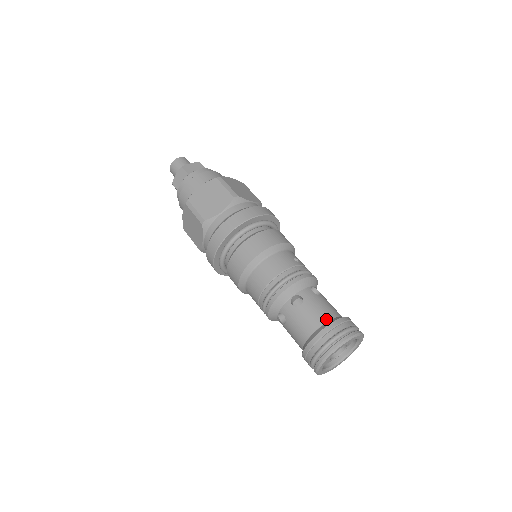
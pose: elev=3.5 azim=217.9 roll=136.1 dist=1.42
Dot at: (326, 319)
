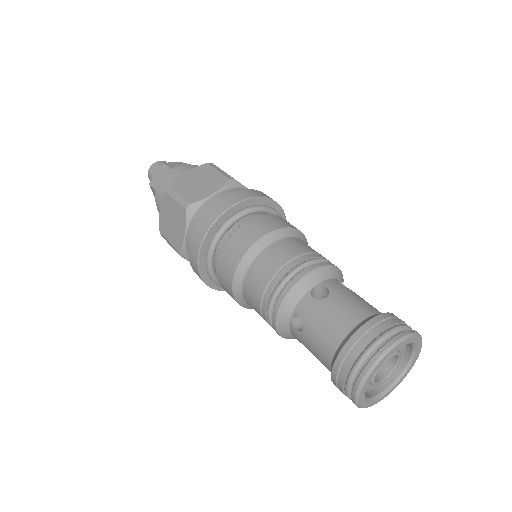
Dot at: (366, 313)
